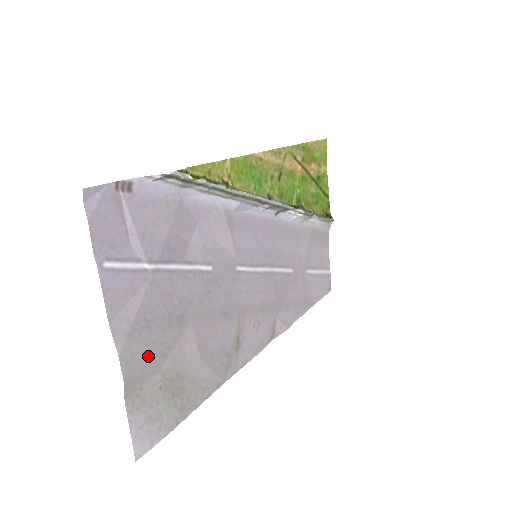
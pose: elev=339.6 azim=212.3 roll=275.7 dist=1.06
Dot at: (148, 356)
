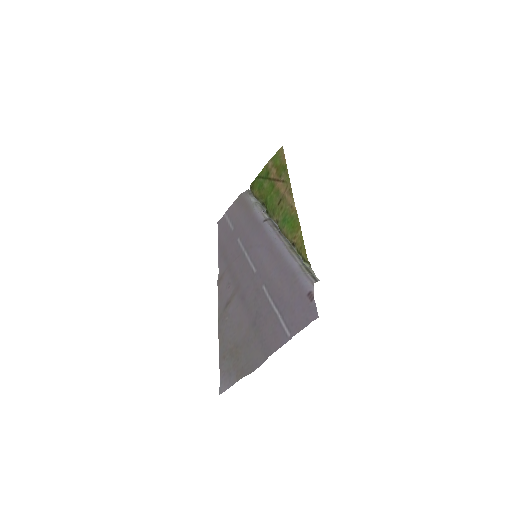
Dot at: (252, 353)
